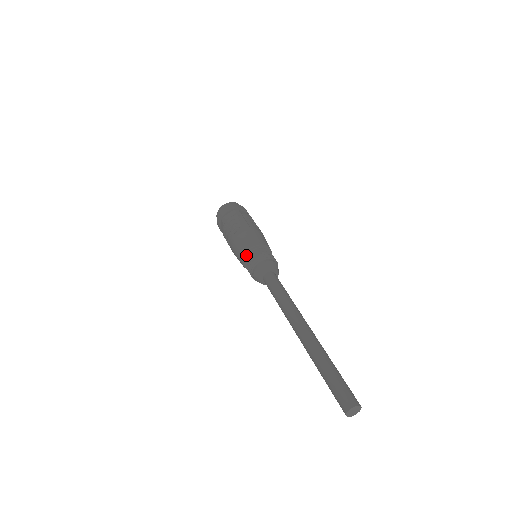
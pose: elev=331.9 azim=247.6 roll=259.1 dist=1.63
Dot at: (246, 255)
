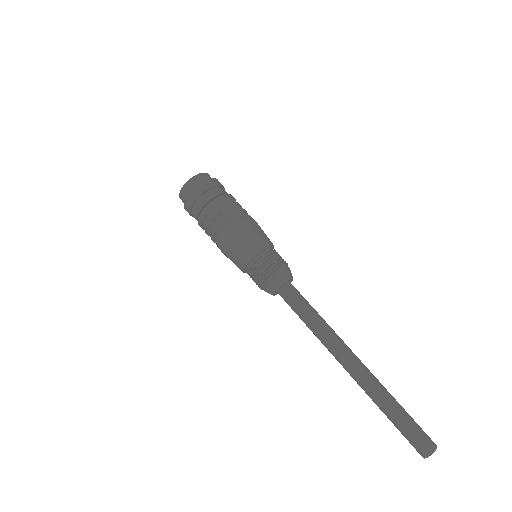
Dot at: (252, 259)
